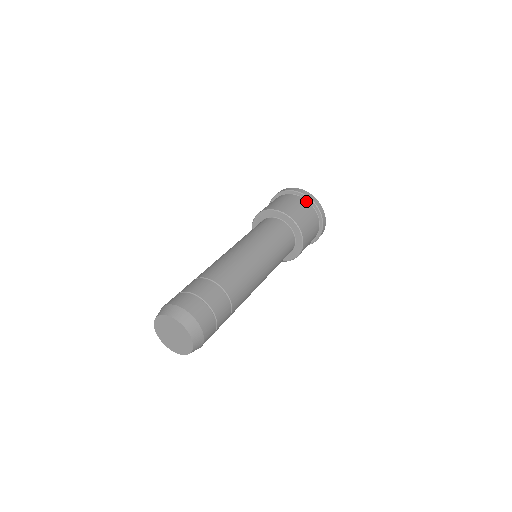
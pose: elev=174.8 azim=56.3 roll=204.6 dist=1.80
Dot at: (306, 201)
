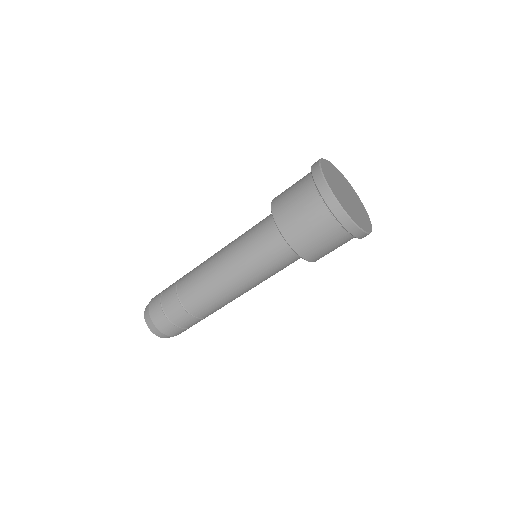
Dot at: (331, 217)
